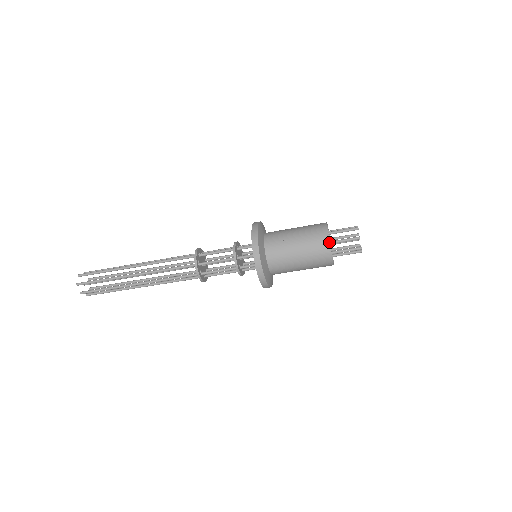
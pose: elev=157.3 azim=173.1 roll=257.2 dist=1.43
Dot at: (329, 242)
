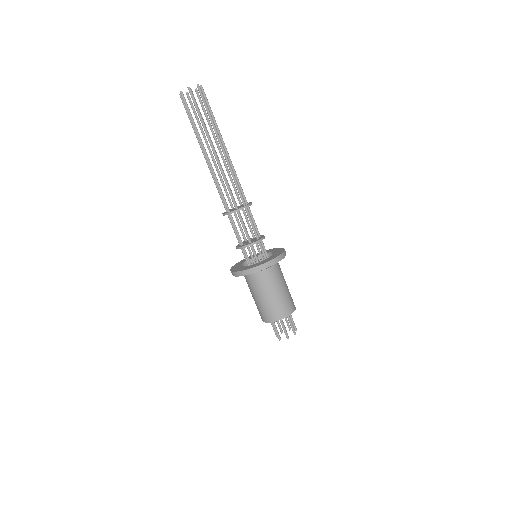
Dot at: (266, 322)
